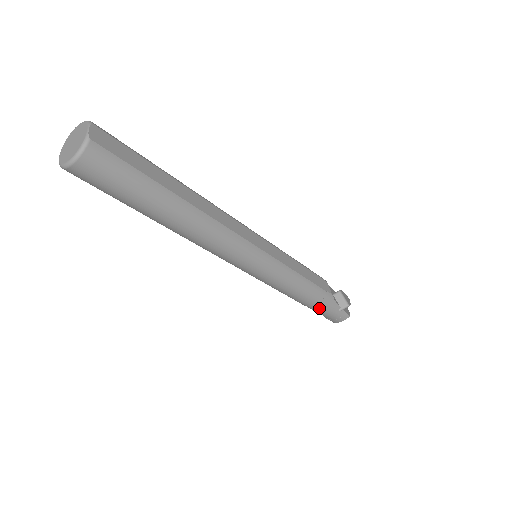
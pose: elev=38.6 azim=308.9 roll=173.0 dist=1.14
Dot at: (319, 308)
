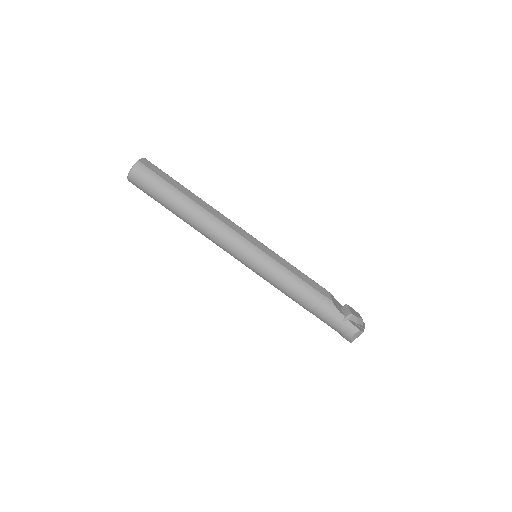
Dot at: (321, 313)
